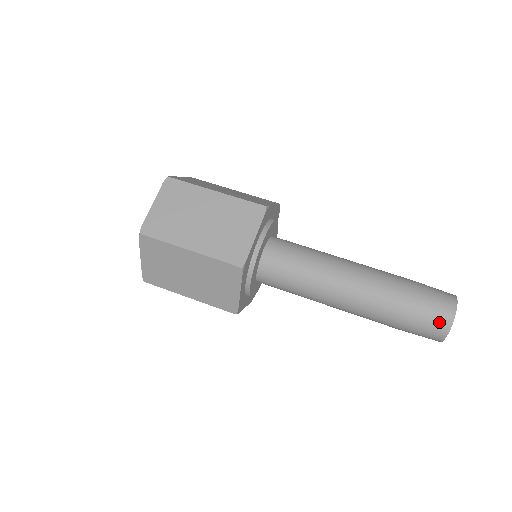
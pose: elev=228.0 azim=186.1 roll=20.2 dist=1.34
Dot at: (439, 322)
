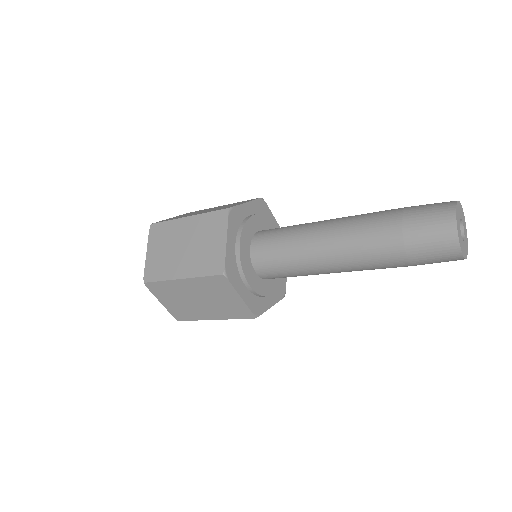
Dot at: (442, 239)
